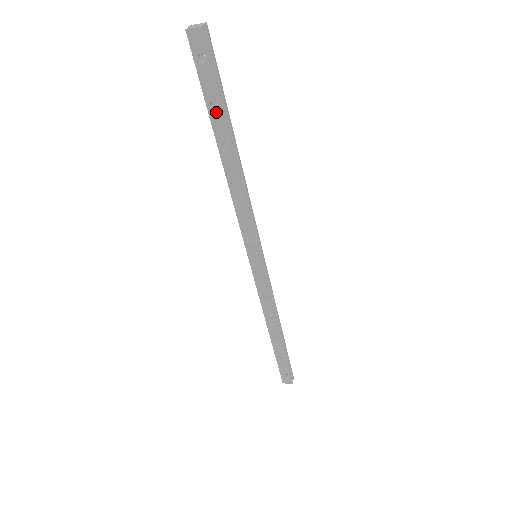
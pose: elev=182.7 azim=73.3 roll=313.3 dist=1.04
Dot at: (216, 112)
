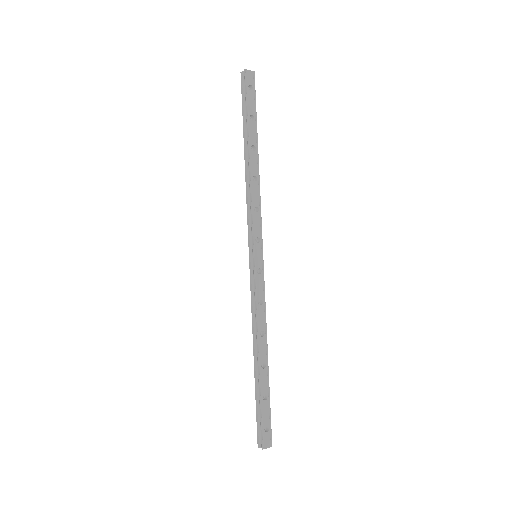
Dot at: (252, 123)
